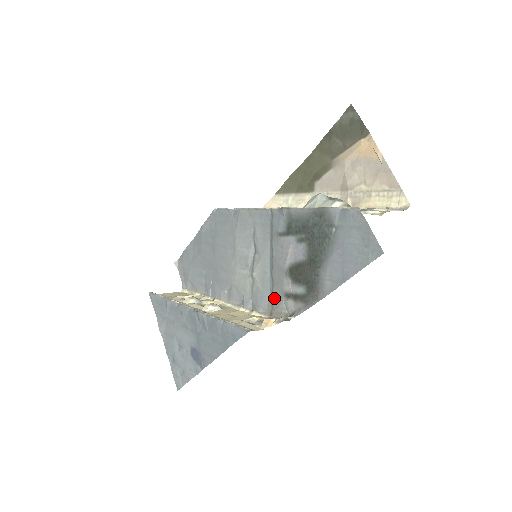
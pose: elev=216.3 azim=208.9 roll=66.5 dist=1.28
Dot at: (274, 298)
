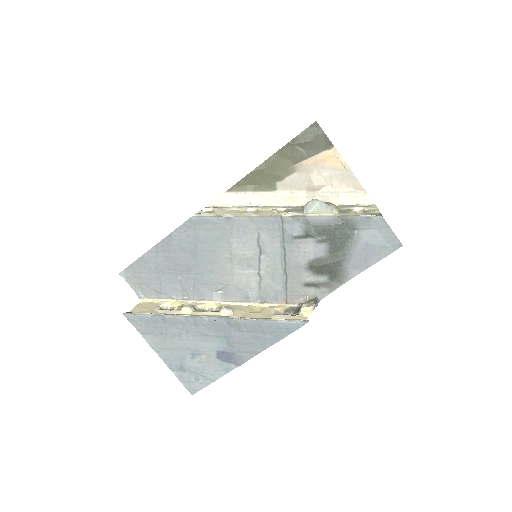
Dot at: (289, 289)
